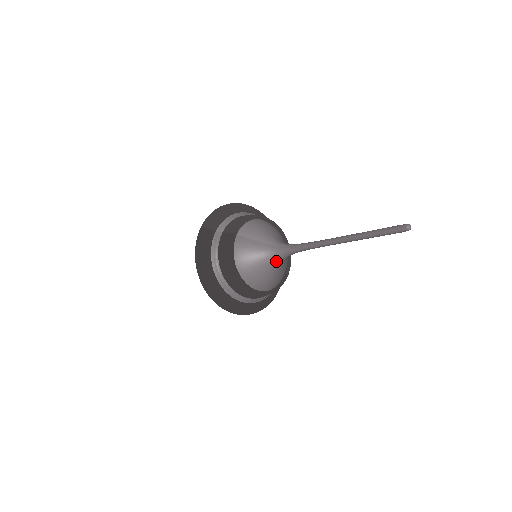
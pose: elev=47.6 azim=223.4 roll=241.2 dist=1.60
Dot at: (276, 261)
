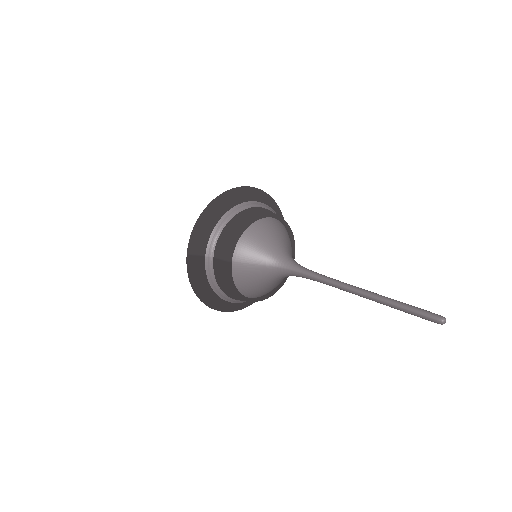
Dot at: (283, 278)
